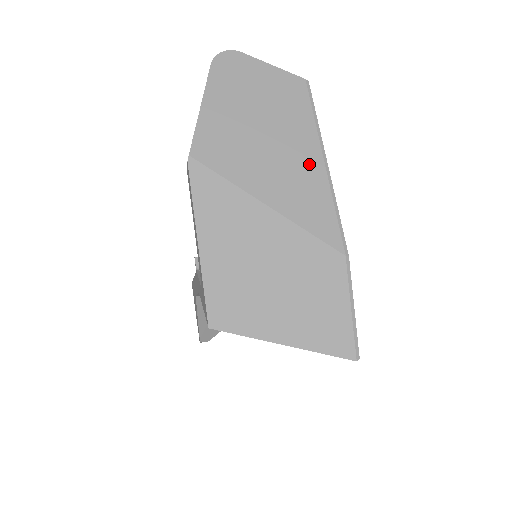
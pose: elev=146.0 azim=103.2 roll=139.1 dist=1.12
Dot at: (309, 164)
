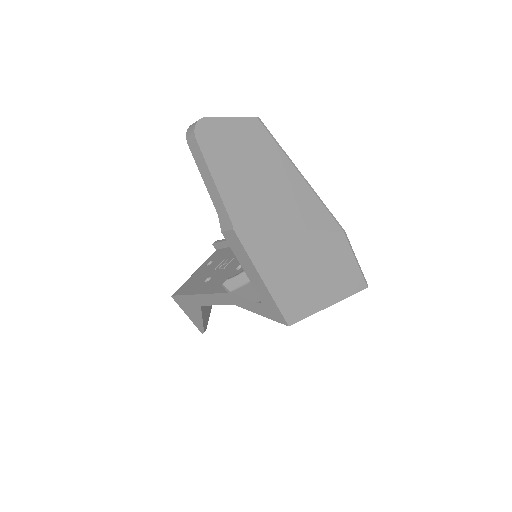
Dot at: (296, 183)
